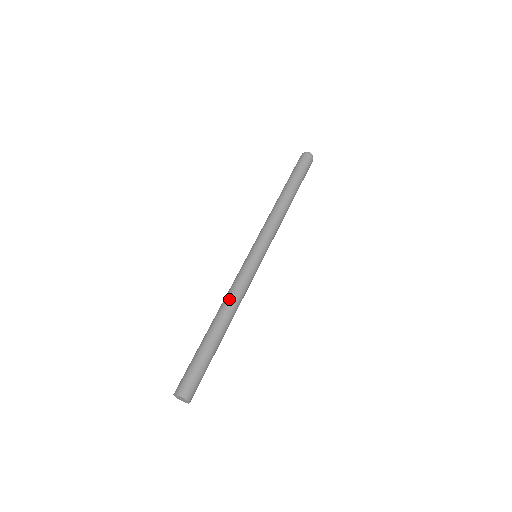
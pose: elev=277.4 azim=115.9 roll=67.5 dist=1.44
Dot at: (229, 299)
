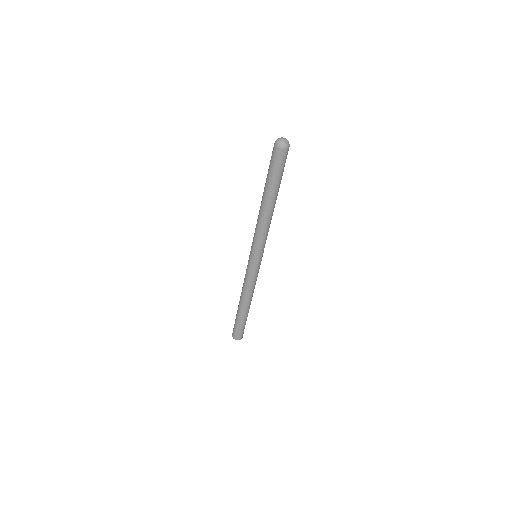
Dot at: (245, 293)
